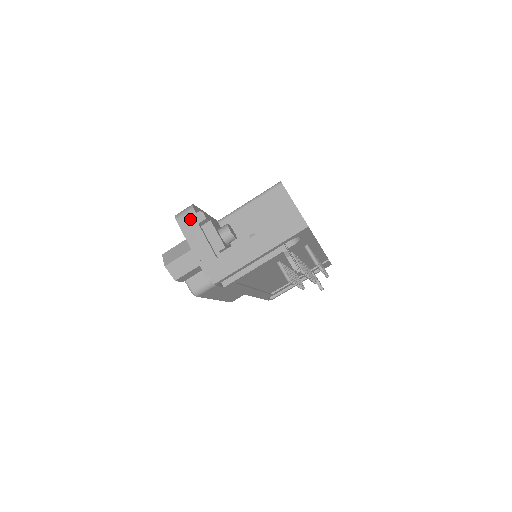
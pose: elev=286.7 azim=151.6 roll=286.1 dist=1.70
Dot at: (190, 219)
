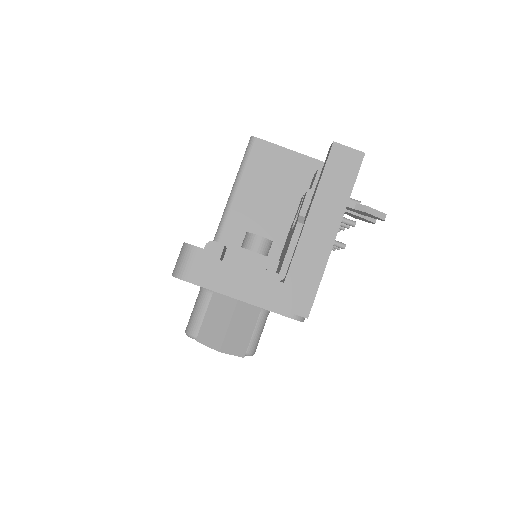
Dot at: (202, 263)
